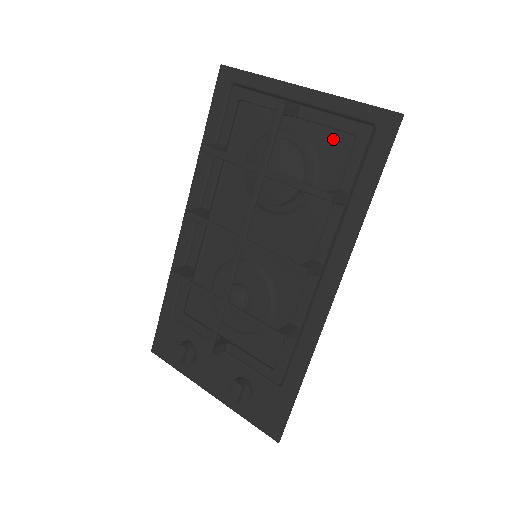
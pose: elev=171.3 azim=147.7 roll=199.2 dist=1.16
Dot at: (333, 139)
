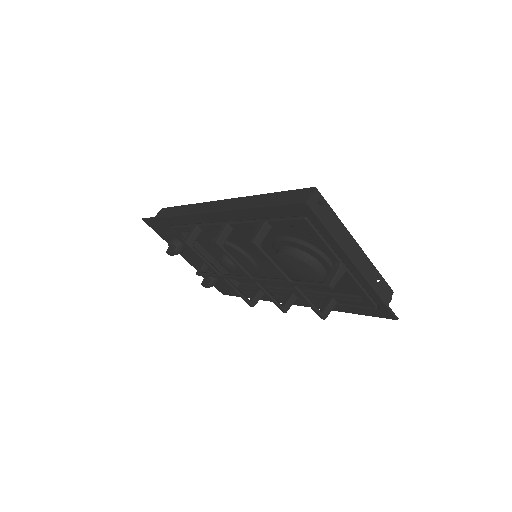
Dot at: occluded
